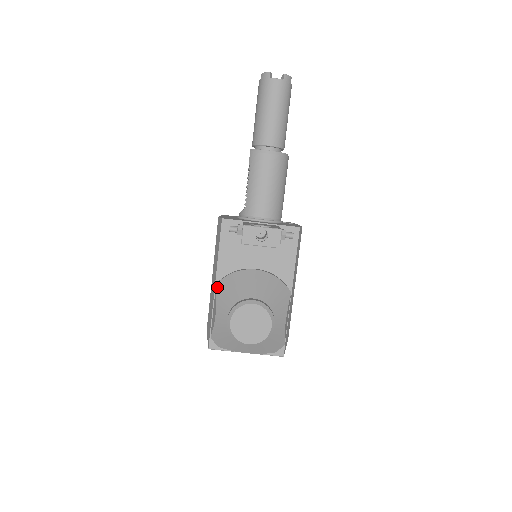
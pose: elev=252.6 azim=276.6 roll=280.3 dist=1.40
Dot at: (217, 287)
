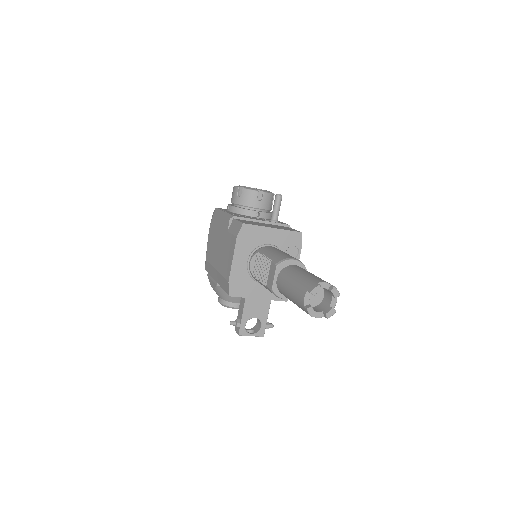
Dot at: (217, 287)
